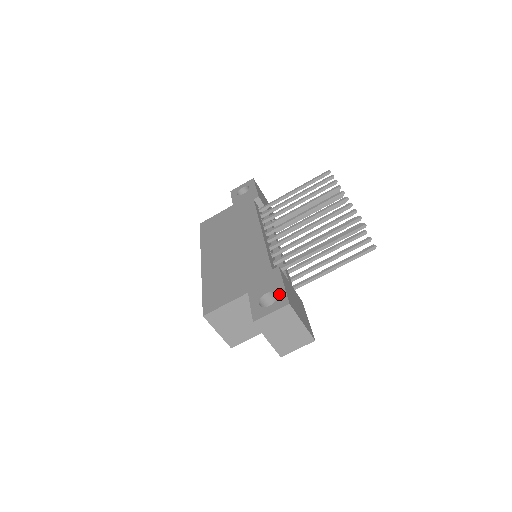
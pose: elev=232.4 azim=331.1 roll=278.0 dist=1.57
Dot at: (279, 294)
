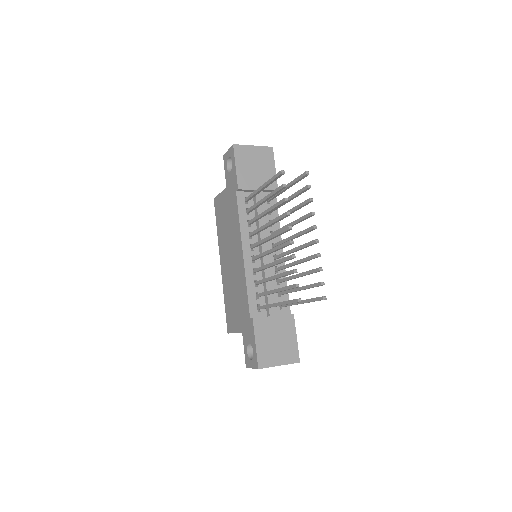
Dot at: (254, 353)
